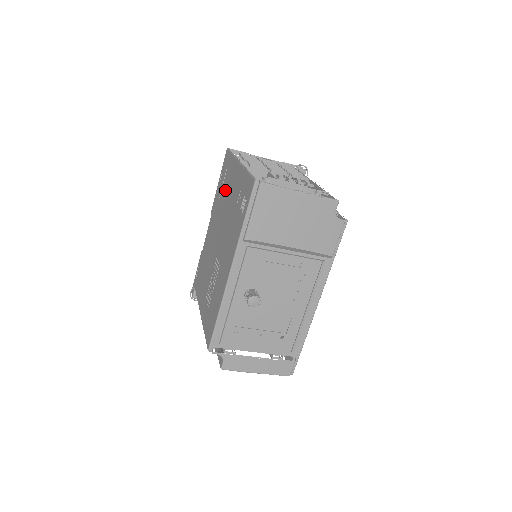
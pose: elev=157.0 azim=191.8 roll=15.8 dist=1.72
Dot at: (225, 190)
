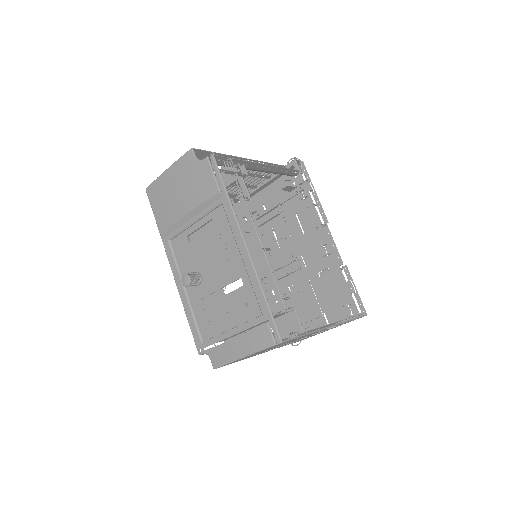
Dot at: occluded
